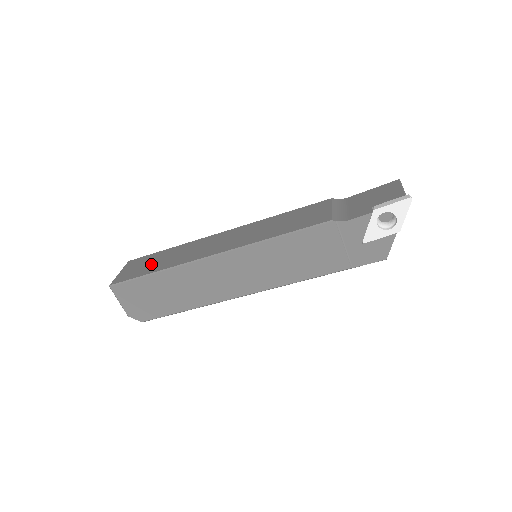
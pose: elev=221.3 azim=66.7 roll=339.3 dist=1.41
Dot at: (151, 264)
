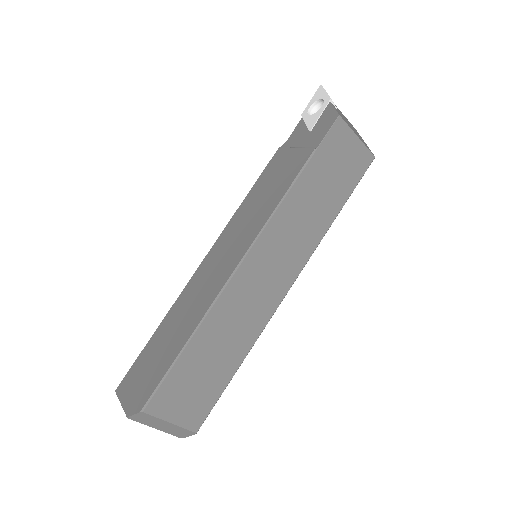
Dot at: occluded
